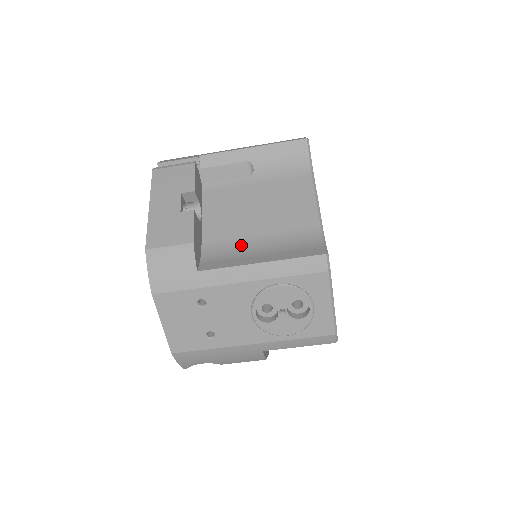
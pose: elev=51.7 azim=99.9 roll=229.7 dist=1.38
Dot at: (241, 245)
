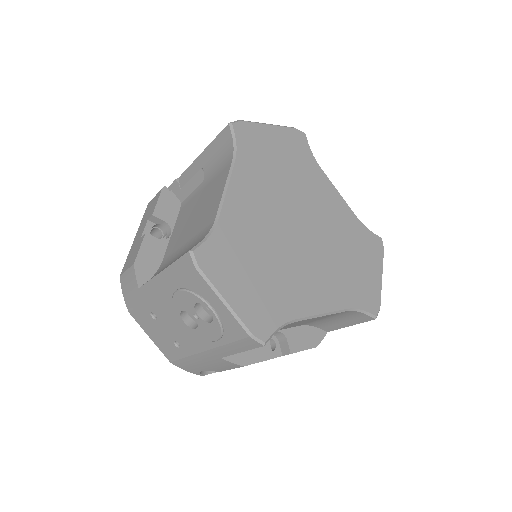
Dot at: (174, 255)
